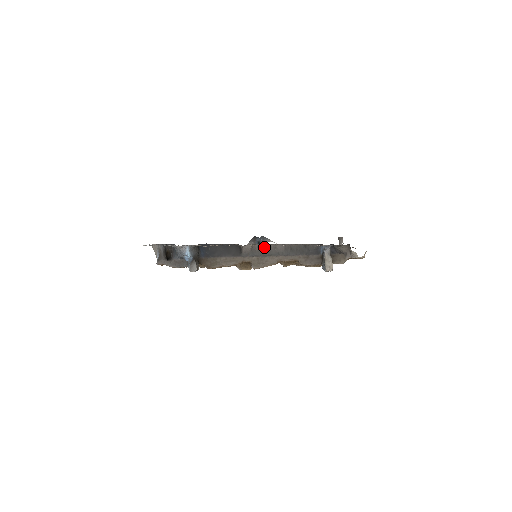
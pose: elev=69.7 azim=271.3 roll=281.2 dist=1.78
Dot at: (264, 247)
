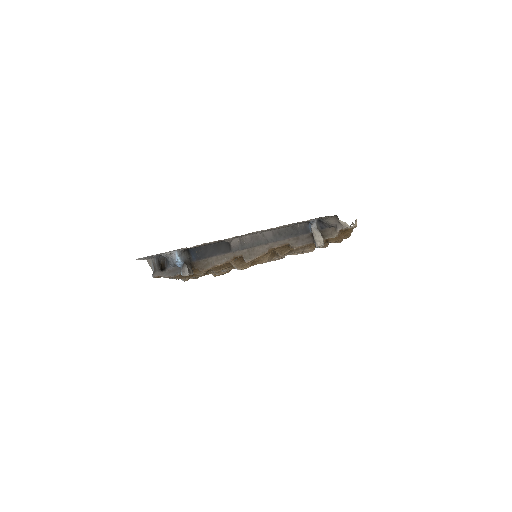
Dot at: (252, 238)
